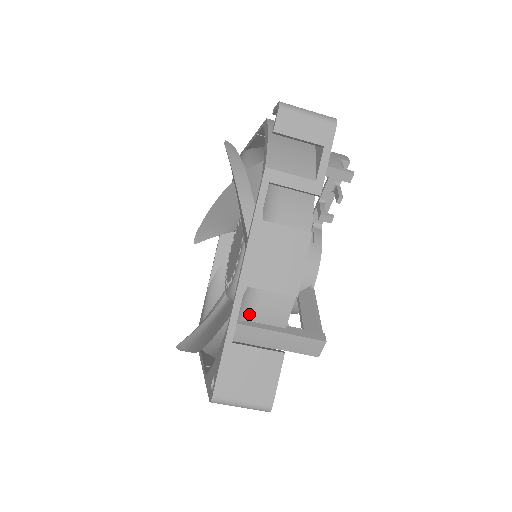
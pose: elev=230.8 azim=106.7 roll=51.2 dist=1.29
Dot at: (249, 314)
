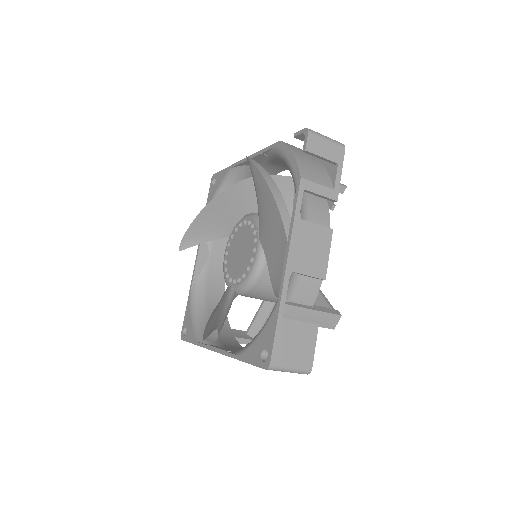
Dot at: (289, 295)
